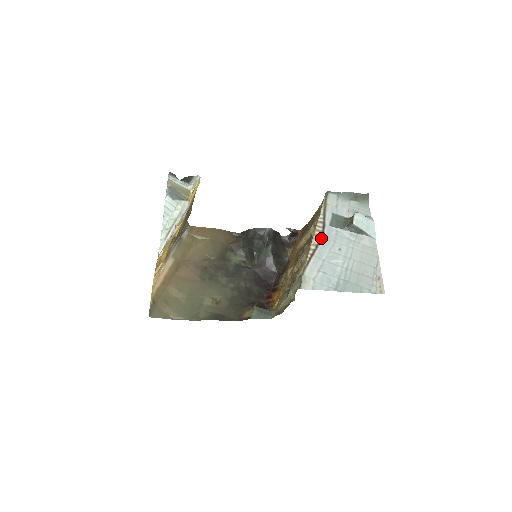
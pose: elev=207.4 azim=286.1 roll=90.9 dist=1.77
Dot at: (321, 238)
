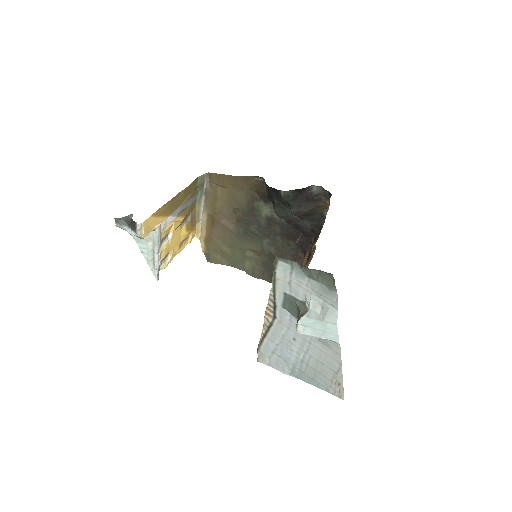
Dot at: (273, 320)
